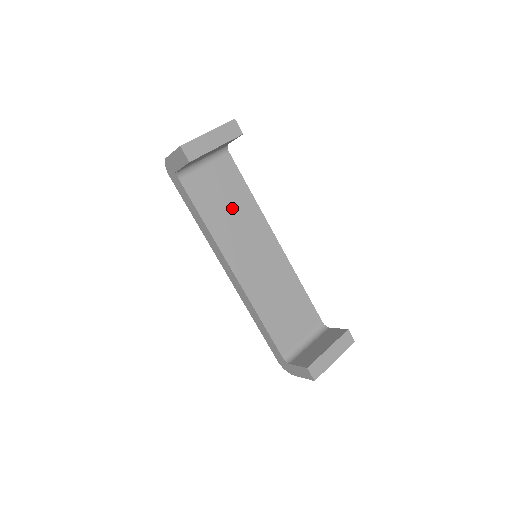
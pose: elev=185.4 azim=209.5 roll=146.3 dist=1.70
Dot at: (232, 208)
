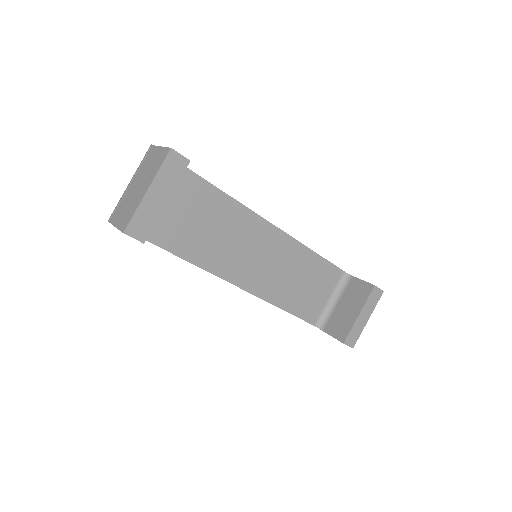
Dot at: (210, 225)
